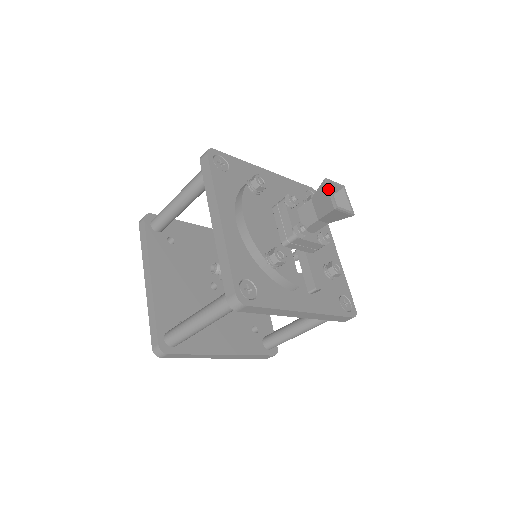
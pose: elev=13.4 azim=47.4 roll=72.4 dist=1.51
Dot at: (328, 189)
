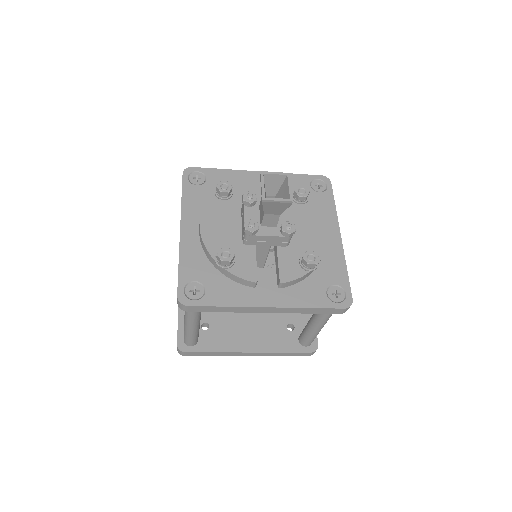
Dot at: occluded
